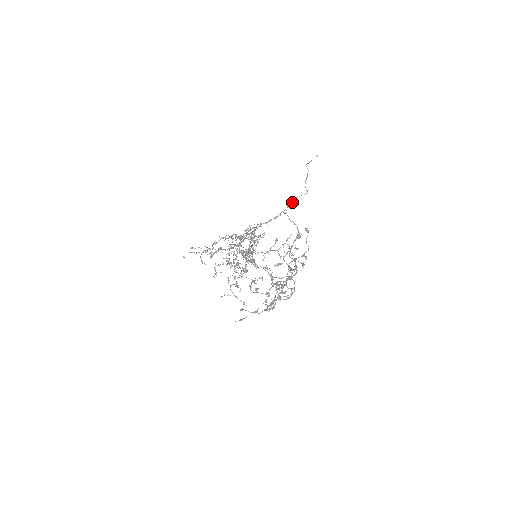
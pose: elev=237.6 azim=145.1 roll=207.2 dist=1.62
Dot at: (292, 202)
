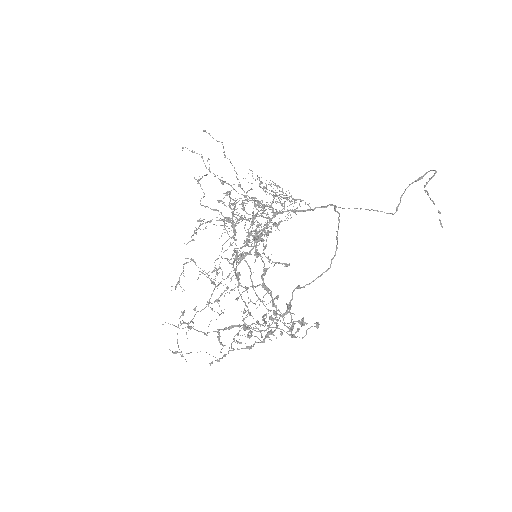
Dot at: occluded
